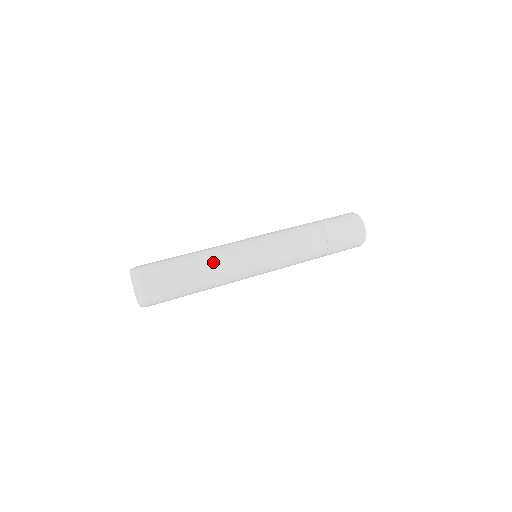
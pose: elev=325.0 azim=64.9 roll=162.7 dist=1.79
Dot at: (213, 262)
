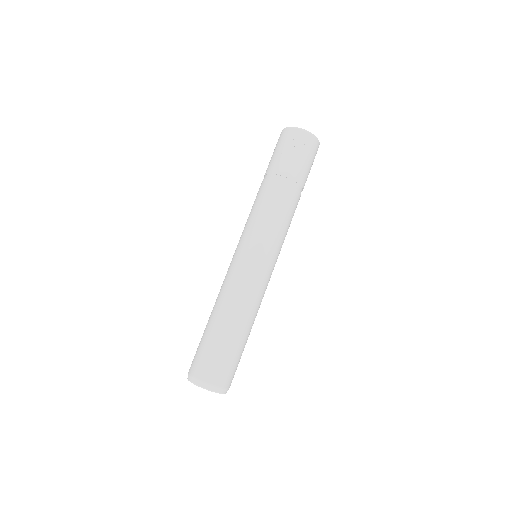
Dot at: (253, 313)
